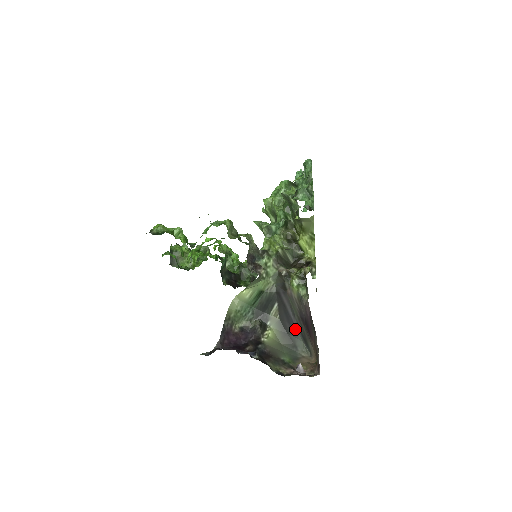
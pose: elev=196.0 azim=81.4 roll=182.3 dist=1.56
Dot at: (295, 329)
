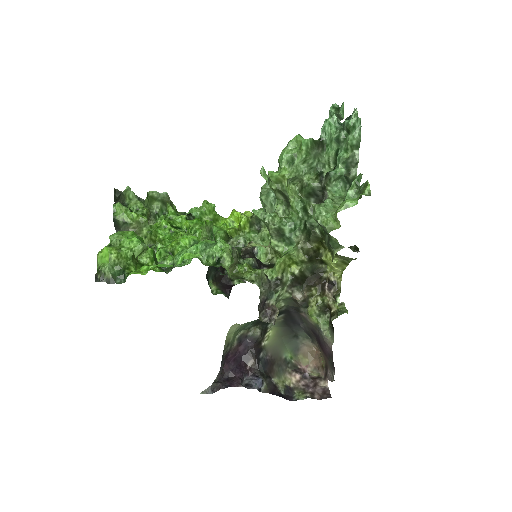
Dot at: (299, 327)
